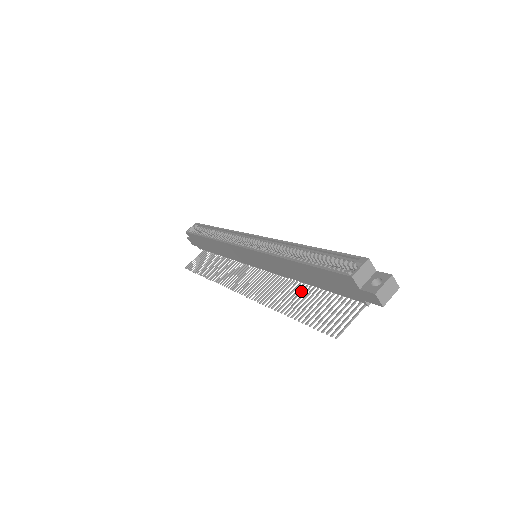
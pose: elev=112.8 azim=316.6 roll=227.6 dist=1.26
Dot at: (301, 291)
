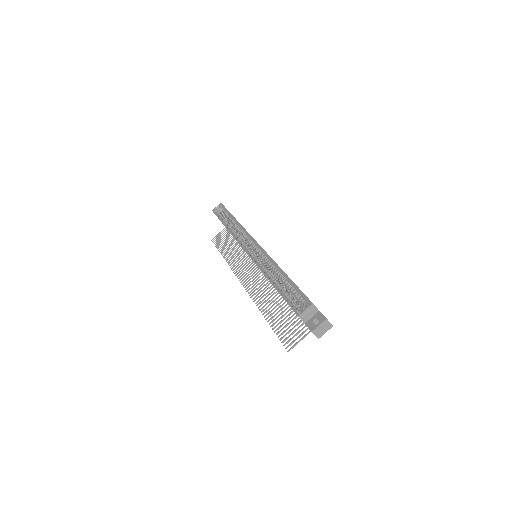
Dot at: (279, 299)
